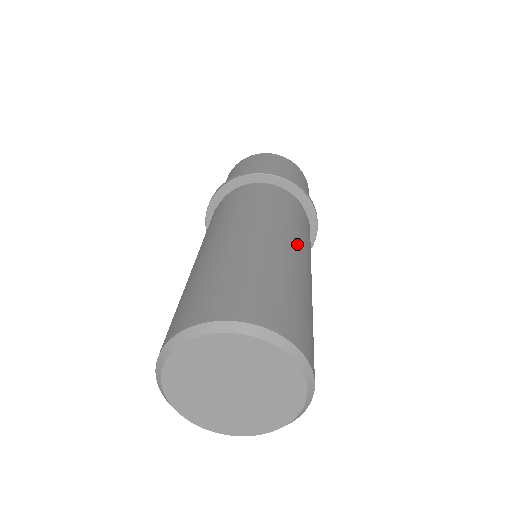
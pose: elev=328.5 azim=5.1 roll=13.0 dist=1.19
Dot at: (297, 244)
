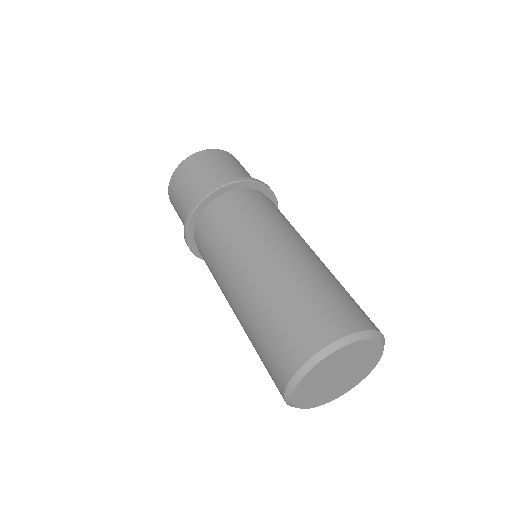
Dot at: occluded
